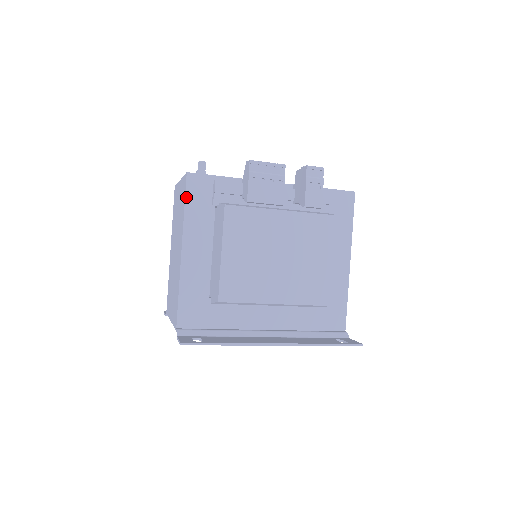
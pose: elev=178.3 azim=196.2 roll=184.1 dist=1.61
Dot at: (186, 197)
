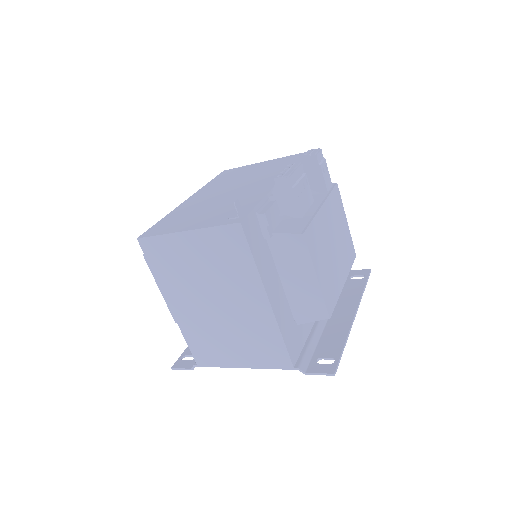
Dot at: (250, 248)
